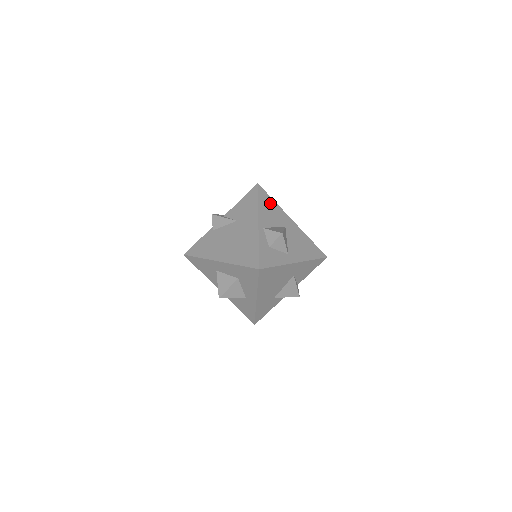
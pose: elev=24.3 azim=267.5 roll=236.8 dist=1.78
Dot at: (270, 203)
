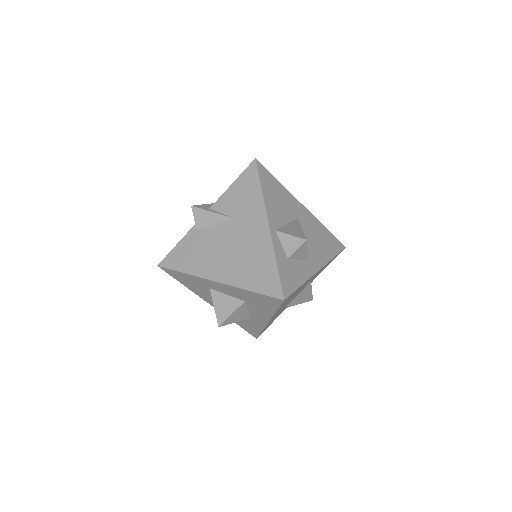
Dot at: (275, 186)
